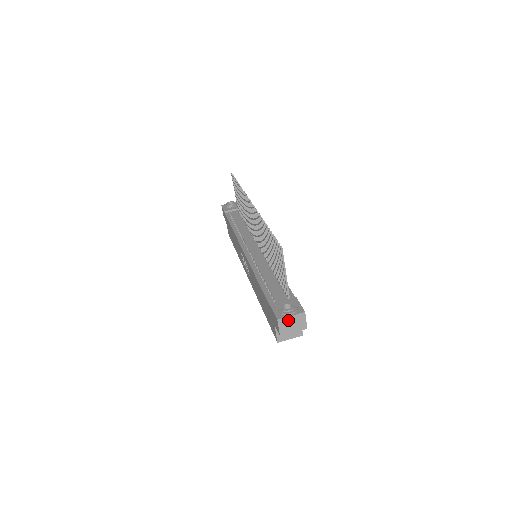
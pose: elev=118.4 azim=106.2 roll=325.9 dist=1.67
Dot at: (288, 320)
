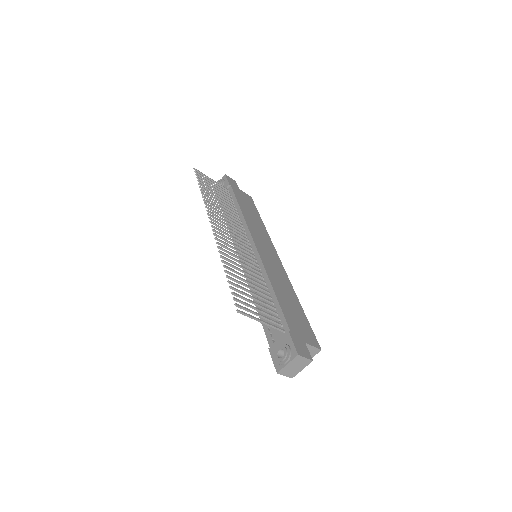
Dot at: (287, 367)
